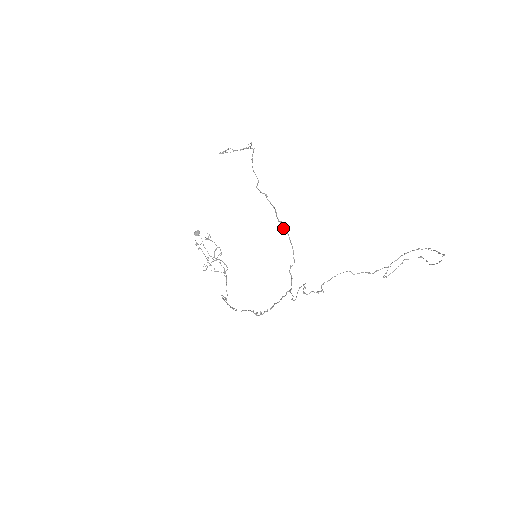
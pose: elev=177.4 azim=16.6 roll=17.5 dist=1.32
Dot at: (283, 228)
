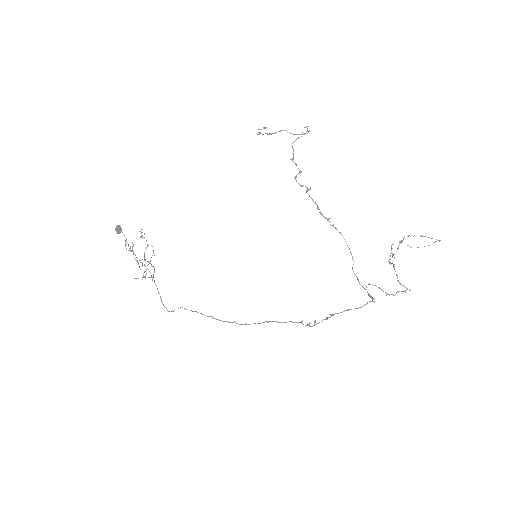
Dot at: (333, 226)
